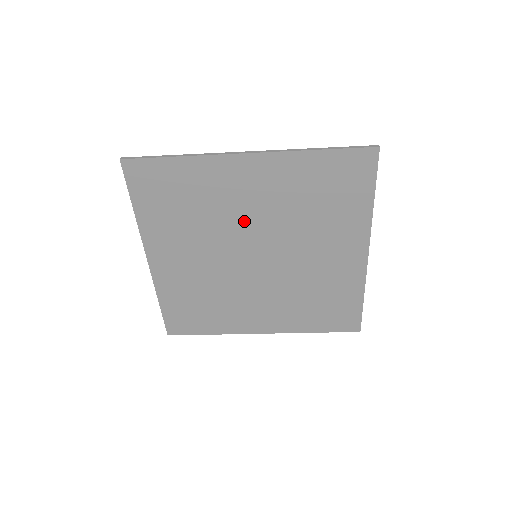
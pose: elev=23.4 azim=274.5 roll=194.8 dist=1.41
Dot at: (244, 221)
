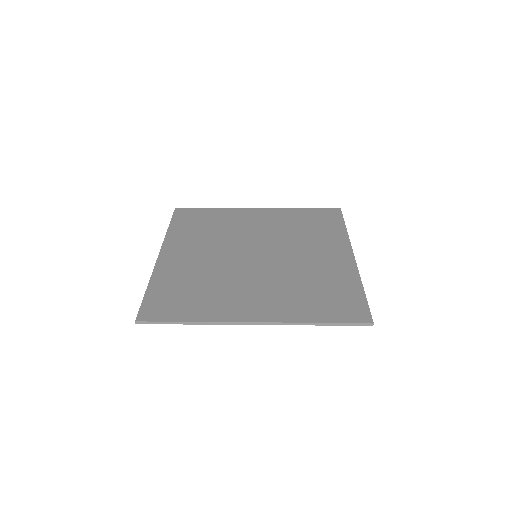
Dot at: (247, 280)
